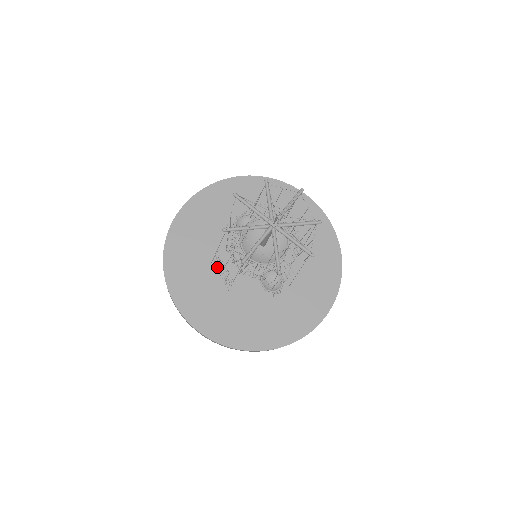
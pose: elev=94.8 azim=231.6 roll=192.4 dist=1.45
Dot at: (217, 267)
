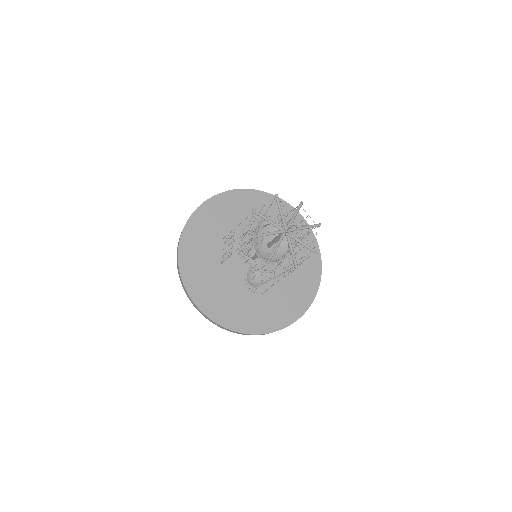
Dot at: (225, 244)
